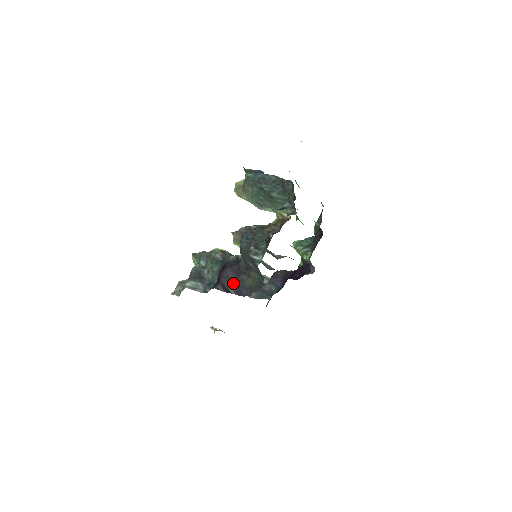
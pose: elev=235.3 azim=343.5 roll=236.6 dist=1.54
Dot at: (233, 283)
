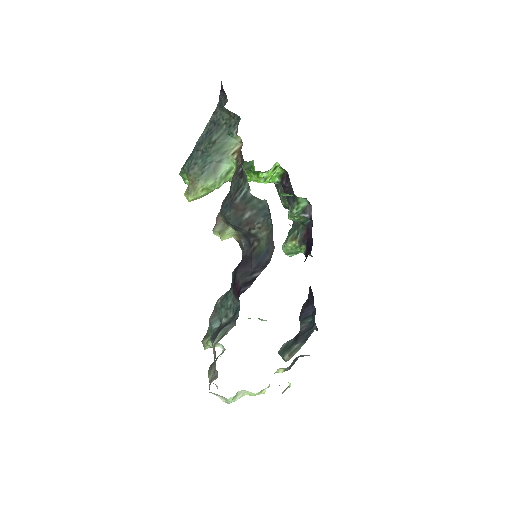
Dot at: (252, 269)
